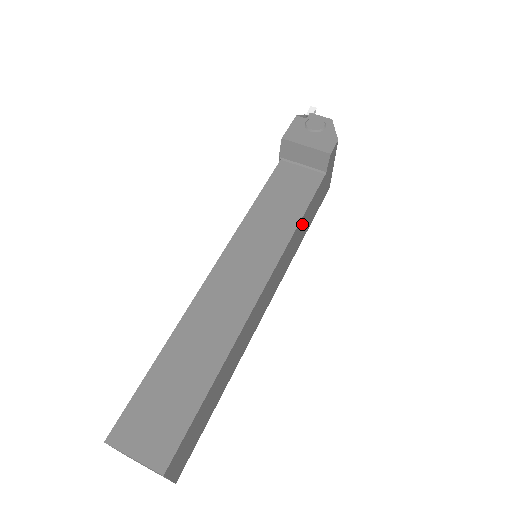
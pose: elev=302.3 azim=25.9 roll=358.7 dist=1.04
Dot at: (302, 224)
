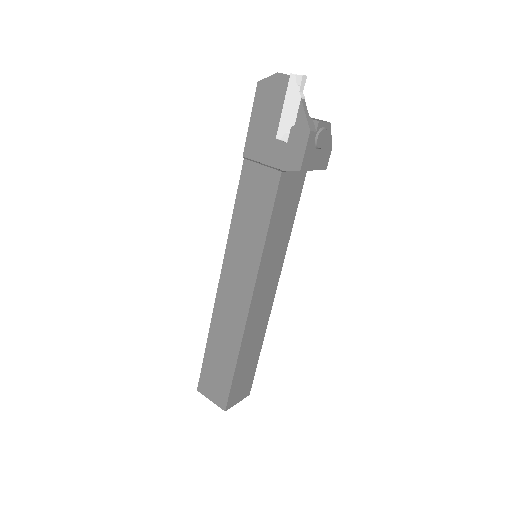
Dot at: occluded
